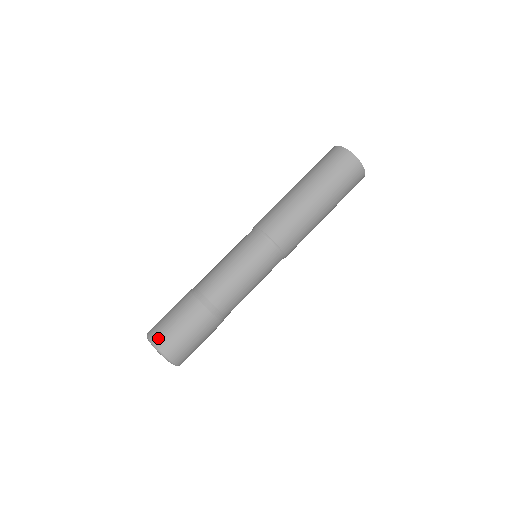
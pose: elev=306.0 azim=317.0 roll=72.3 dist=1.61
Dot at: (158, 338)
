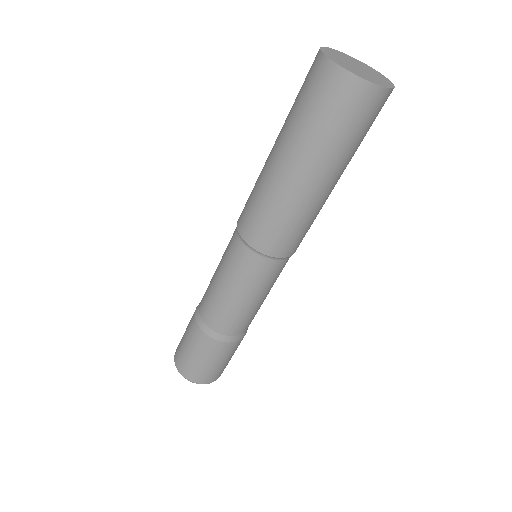
Dot at: (178, 364)
